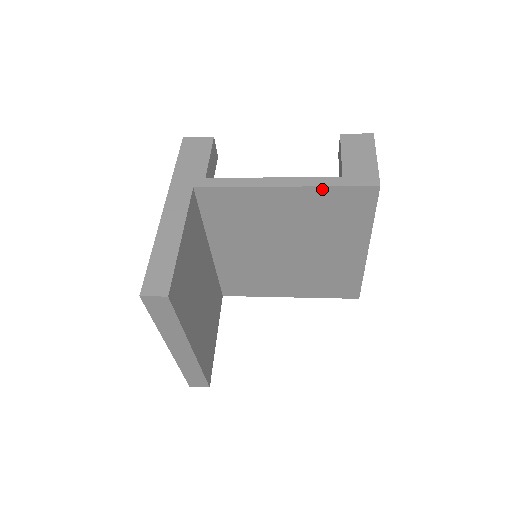
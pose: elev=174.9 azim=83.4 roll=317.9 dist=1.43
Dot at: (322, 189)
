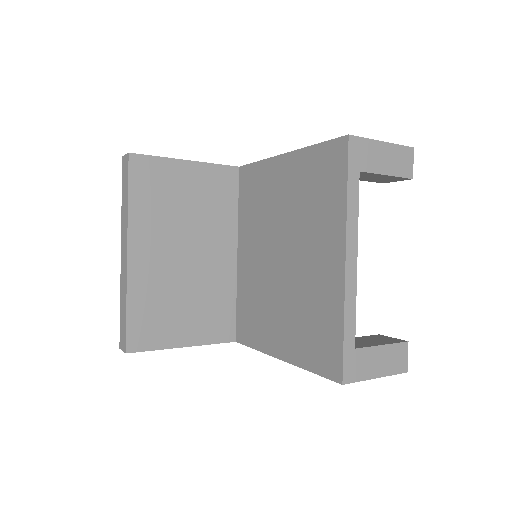
Dot at: (307, 151)
